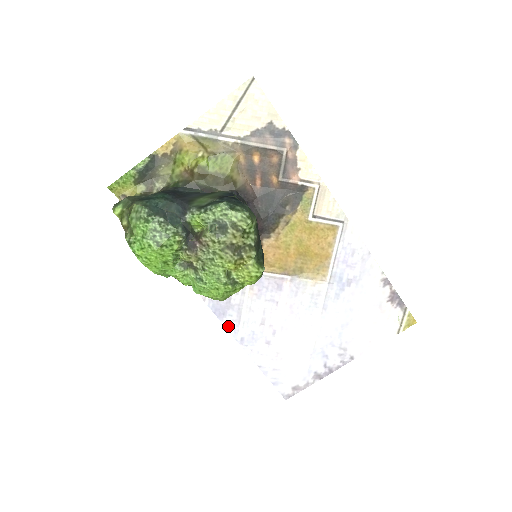
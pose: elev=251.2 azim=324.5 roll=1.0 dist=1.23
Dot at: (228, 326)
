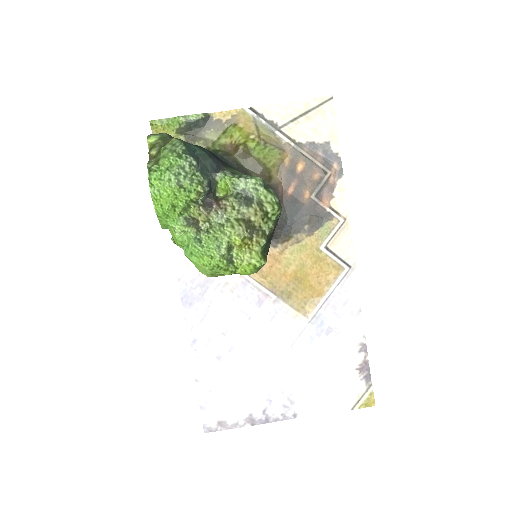
Dot at: (188, 319)
